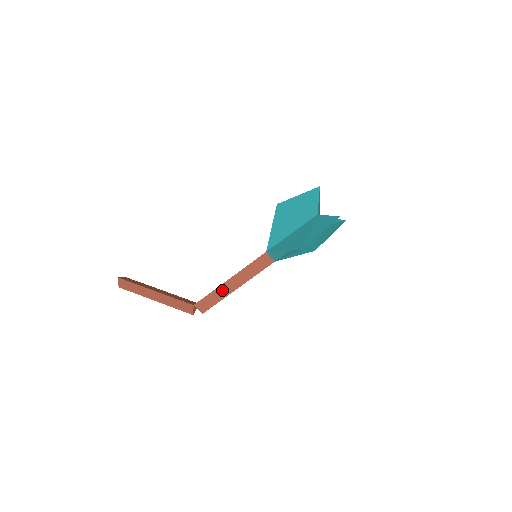
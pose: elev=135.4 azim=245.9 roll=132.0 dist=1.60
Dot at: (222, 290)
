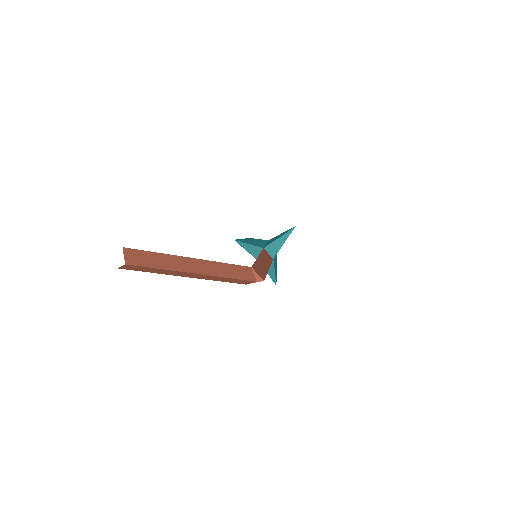
Dot at: (261, 264)
